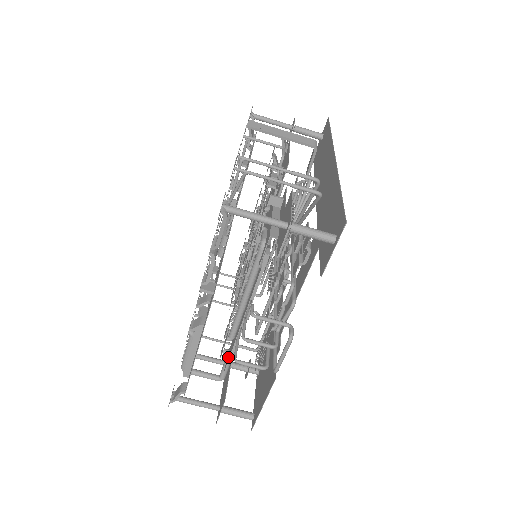
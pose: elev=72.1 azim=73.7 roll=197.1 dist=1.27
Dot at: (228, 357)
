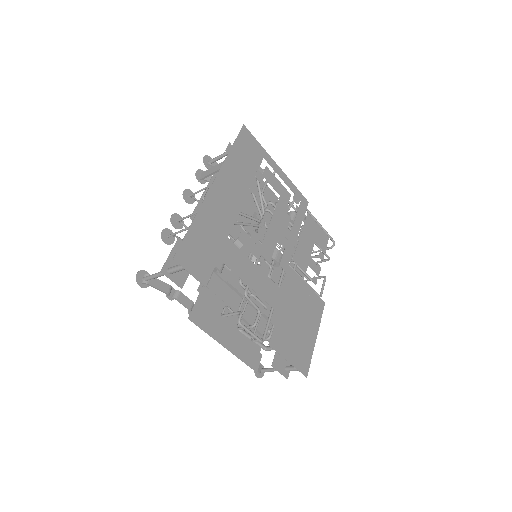
Dot at: (267, 335)
